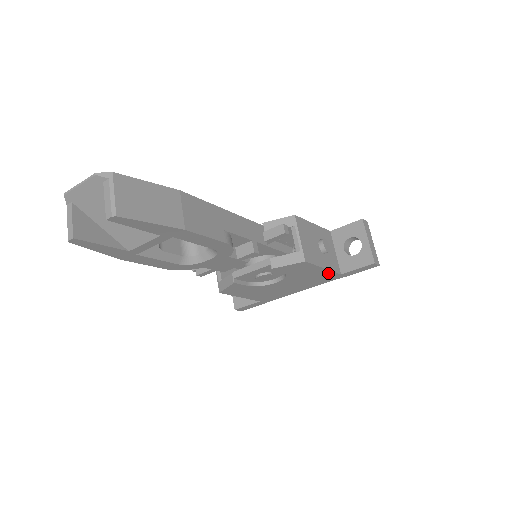
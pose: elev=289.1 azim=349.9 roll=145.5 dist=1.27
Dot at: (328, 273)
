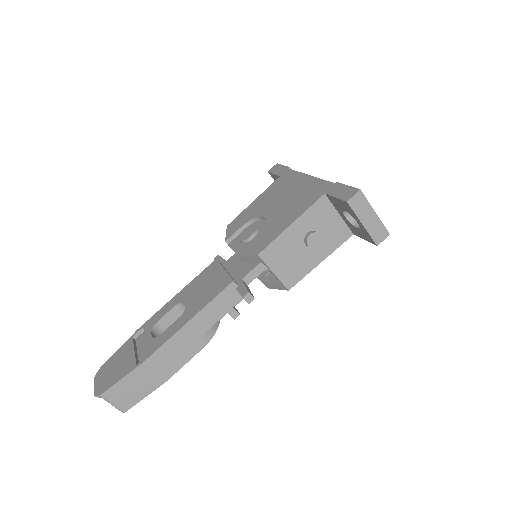
Dot at: (335, 246)
